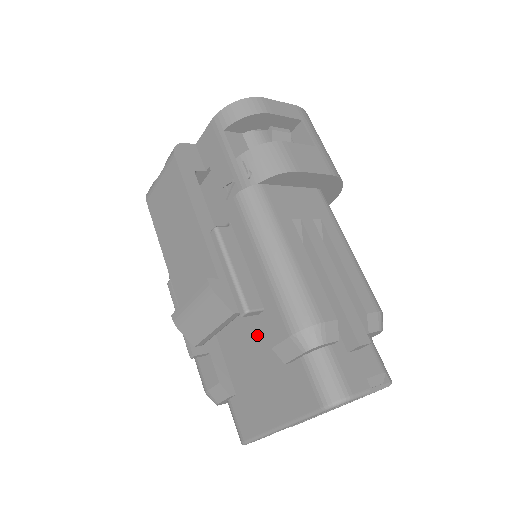
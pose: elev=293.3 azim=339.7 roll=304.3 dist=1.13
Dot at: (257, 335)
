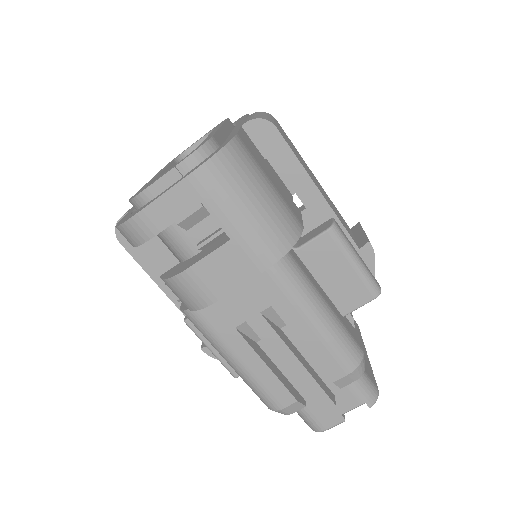
Dot at: occluded
